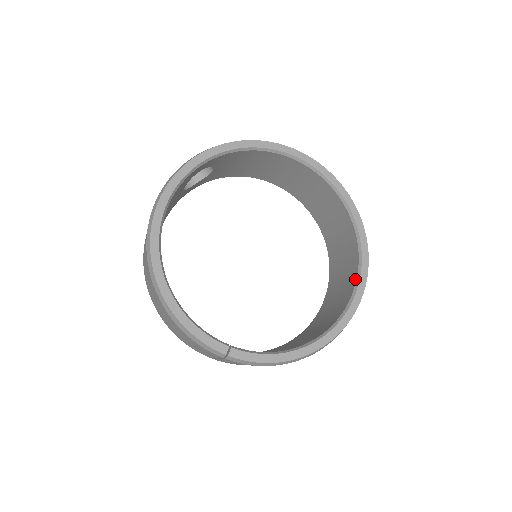
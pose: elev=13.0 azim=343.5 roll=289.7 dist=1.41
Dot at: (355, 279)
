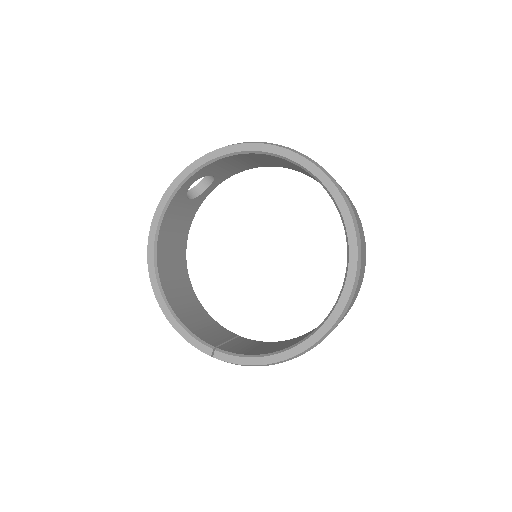
Dot at: (344, 280)
